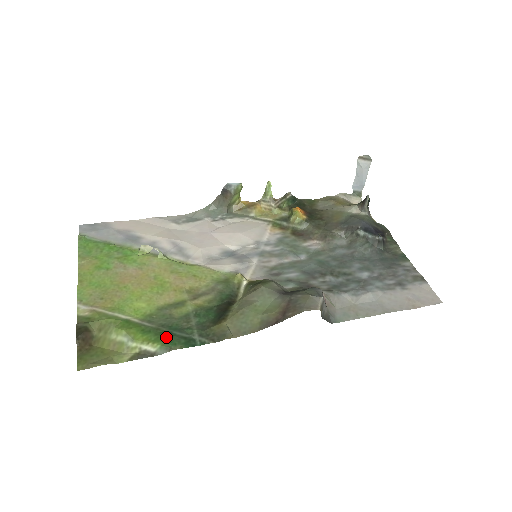
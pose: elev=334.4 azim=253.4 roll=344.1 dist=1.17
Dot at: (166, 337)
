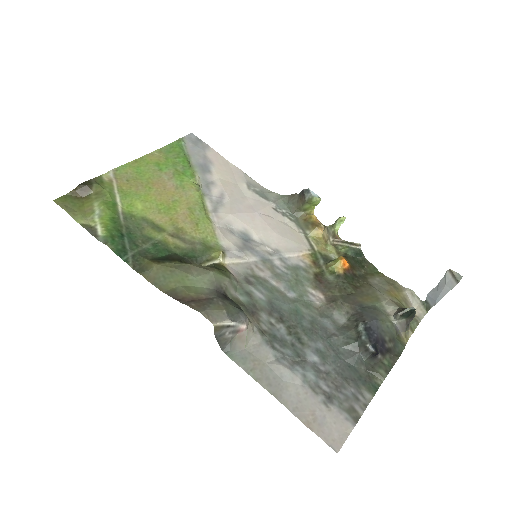
Dot at: (116, 235)
